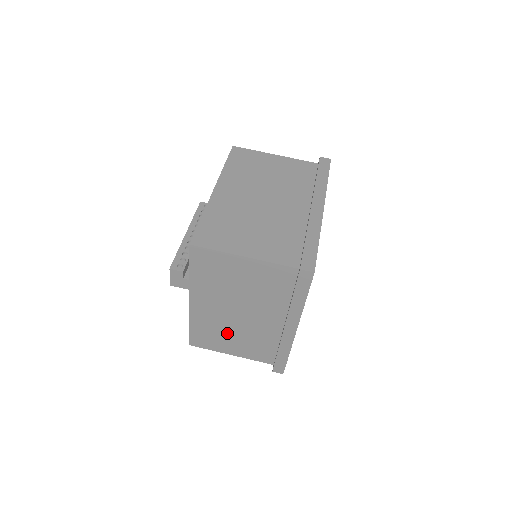
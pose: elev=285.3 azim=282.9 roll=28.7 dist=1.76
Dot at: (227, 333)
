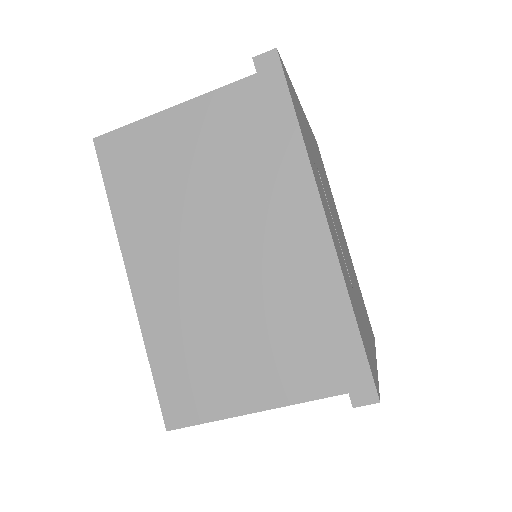
Dot at: occluded
